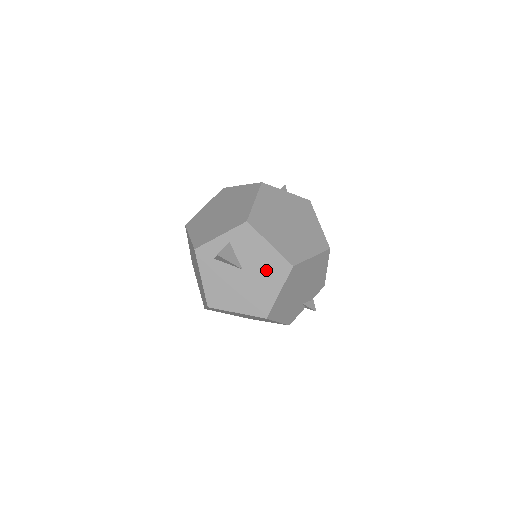
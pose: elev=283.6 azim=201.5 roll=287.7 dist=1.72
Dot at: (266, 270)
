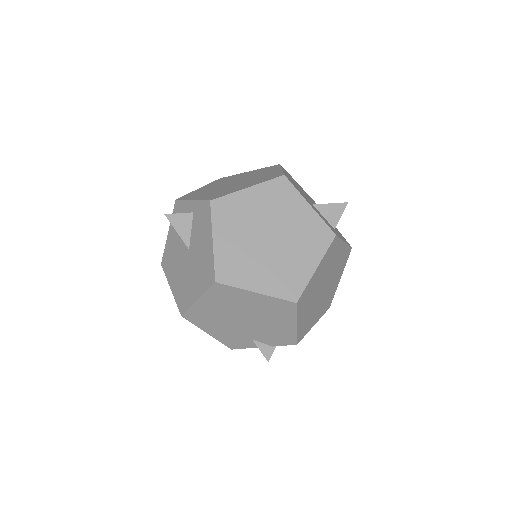
Dot at: (200, 266)
